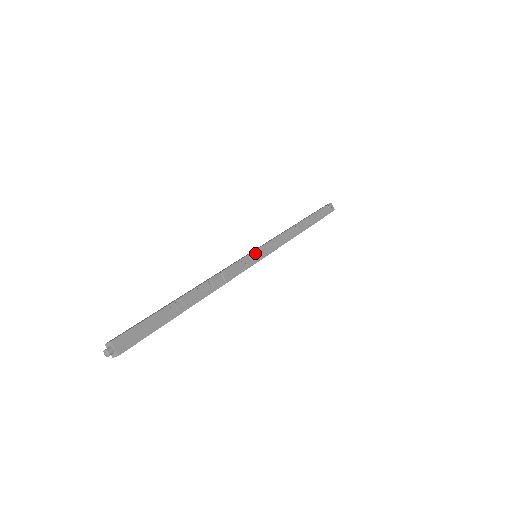
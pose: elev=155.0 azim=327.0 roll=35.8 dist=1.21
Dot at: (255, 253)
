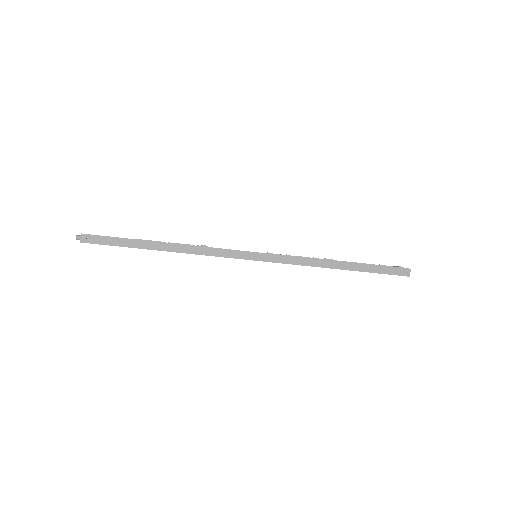
Dot at: occluded
